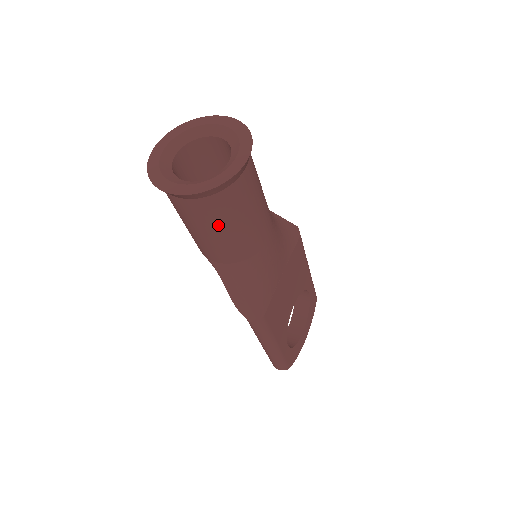
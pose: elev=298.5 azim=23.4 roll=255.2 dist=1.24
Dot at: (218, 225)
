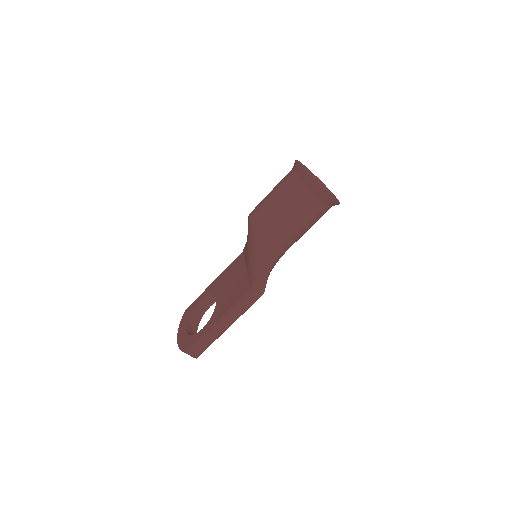
Dot at: (310, 223)
